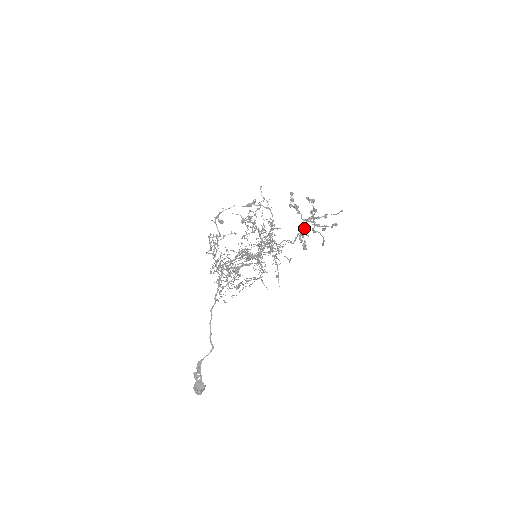
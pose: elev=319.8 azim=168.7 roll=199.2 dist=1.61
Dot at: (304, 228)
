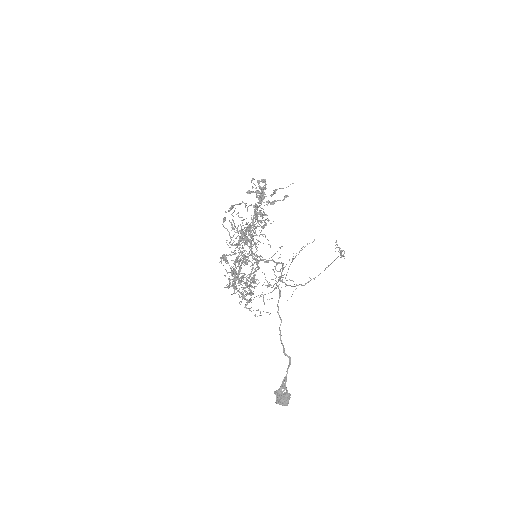
Dot at: occluded
